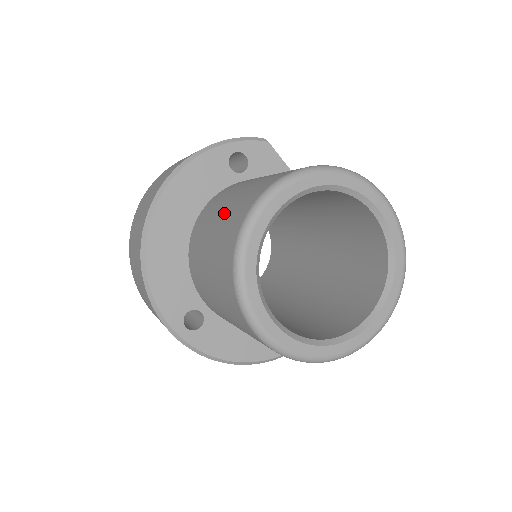
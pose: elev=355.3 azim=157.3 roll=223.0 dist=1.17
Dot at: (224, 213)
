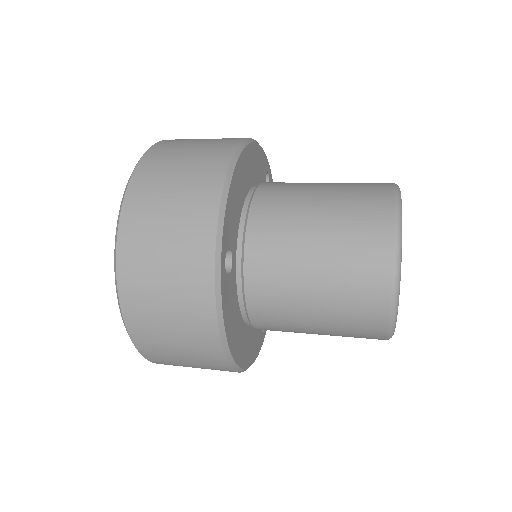
Dot at: (337, 183)
